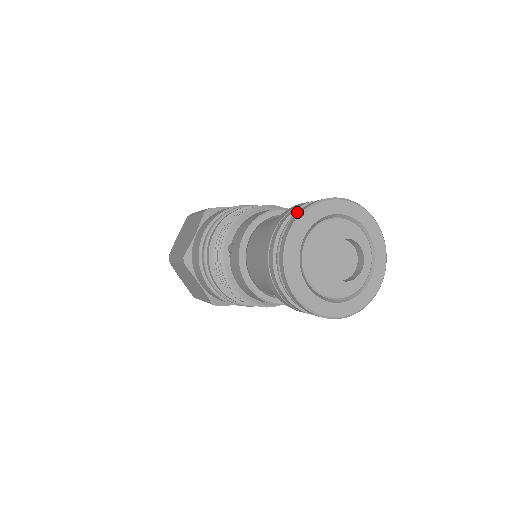
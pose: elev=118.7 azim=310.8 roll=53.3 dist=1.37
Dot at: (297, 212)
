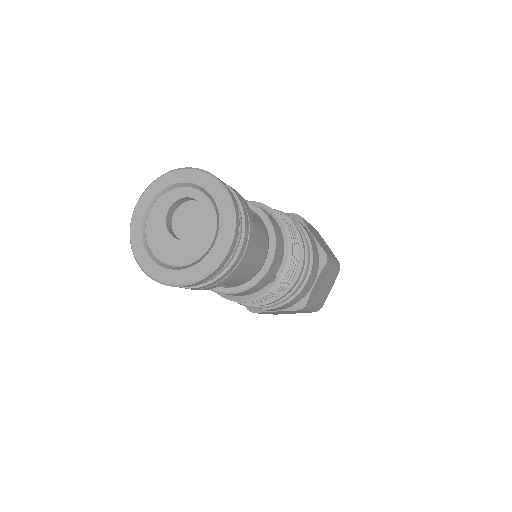
Dot at: occluded
